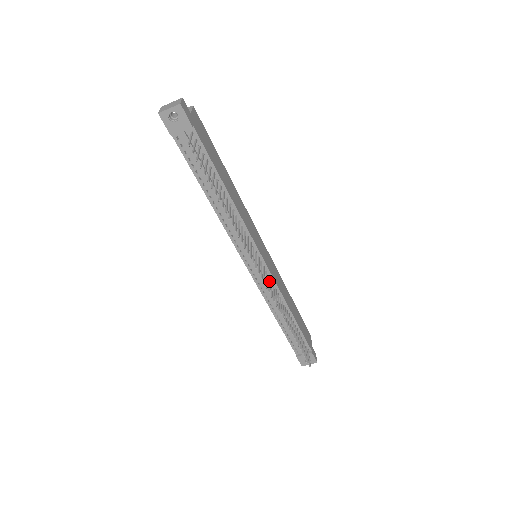
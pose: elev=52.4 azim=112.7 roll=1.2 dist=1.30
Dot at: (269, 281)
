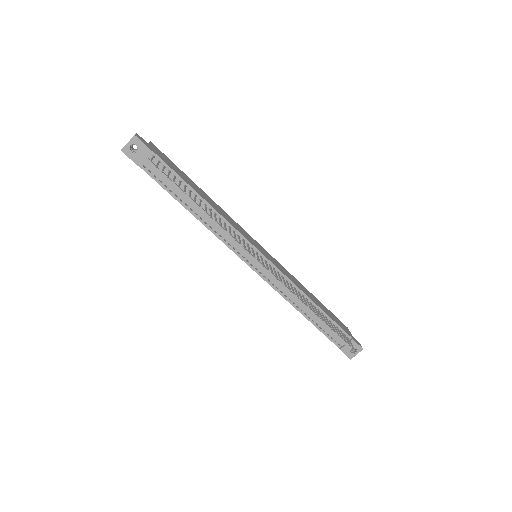
Dot at: (275, 272)
